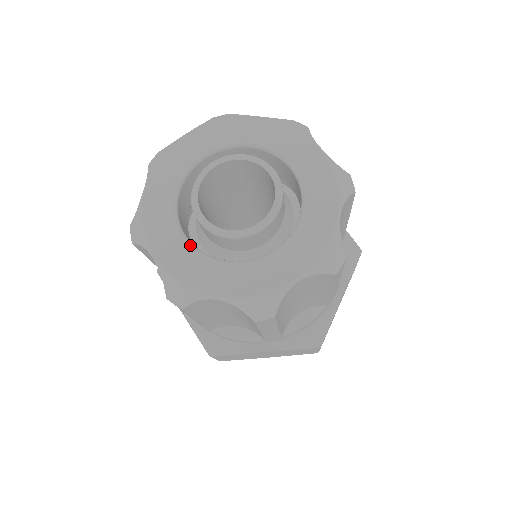
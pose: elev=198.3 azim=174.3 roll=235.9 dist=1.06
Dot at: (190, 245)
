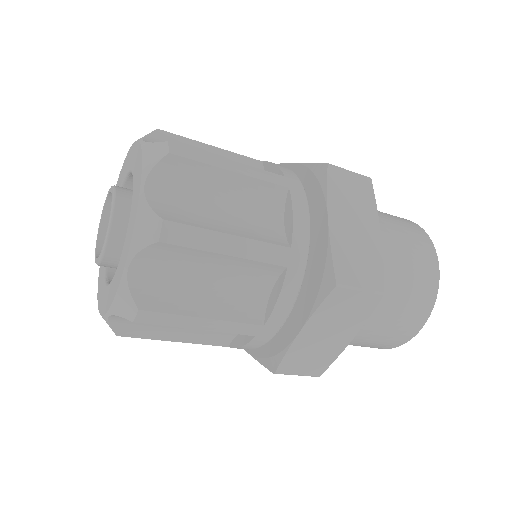
Dot at: occluded
